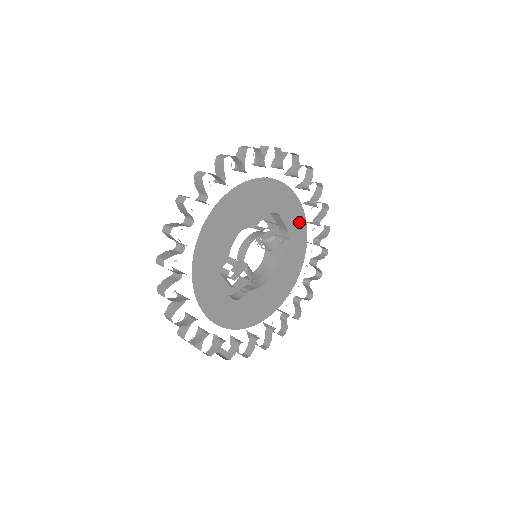
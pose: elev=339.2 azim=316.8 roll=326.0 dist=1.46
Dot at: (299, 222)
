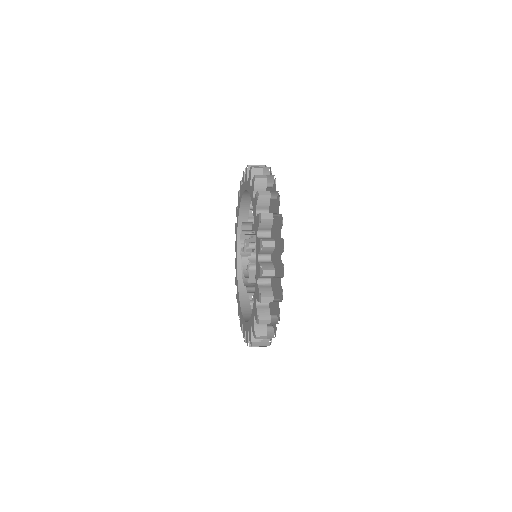
Dot at: occluded
